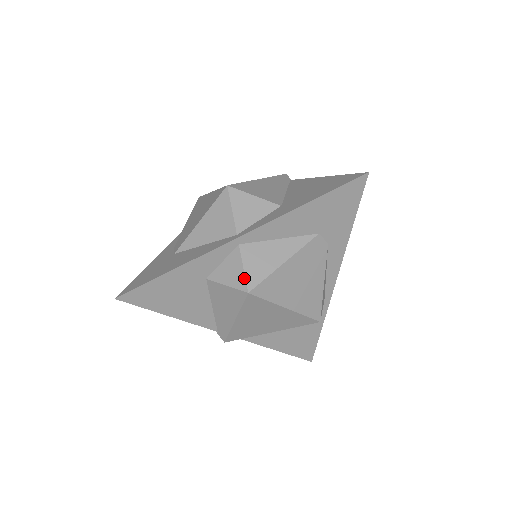
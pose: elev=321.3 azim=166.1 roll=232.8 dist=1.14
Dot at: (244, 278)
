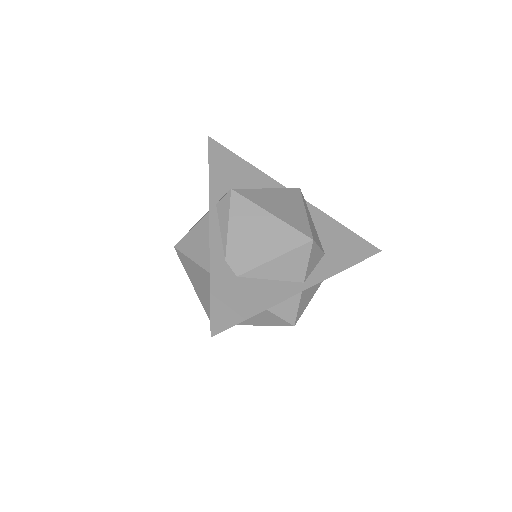
Dot at: (296, 316)
